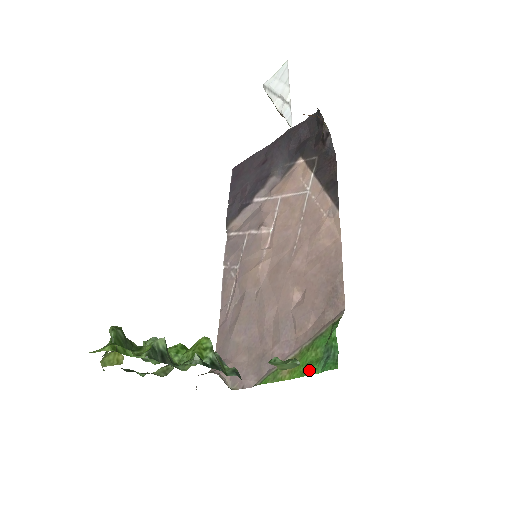
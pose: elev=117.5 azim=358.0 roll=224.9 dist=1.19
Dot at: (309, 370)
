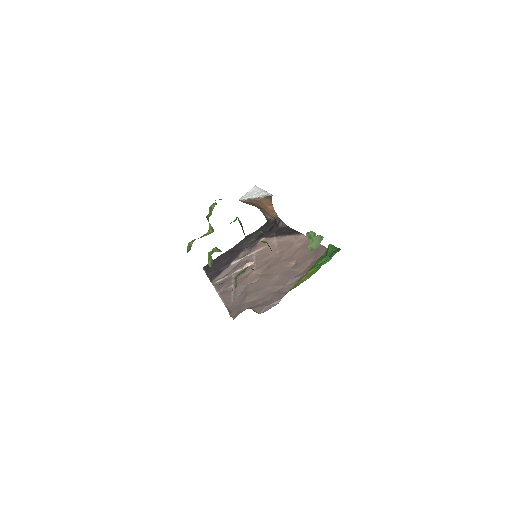
Dot at: (322, 264)
